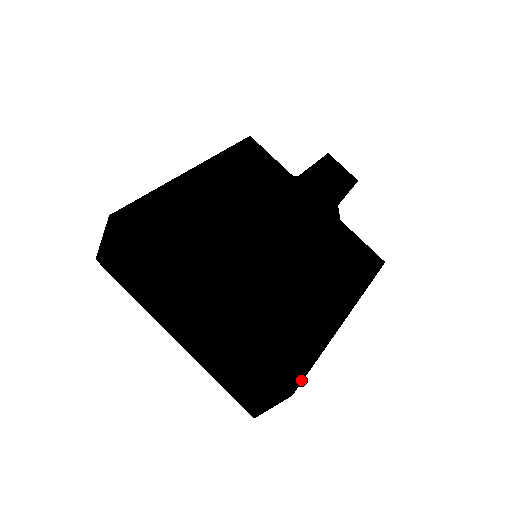
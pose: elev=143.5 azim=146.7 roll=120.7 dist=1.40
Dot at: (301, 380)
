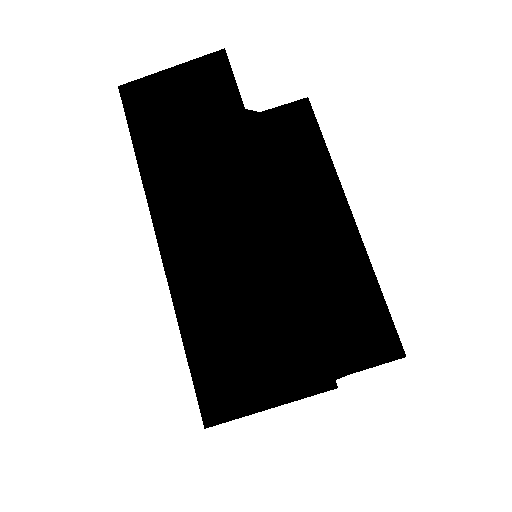
Dot at: occluded
